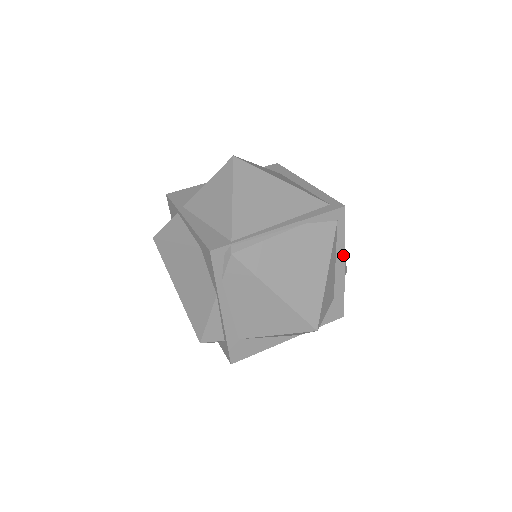
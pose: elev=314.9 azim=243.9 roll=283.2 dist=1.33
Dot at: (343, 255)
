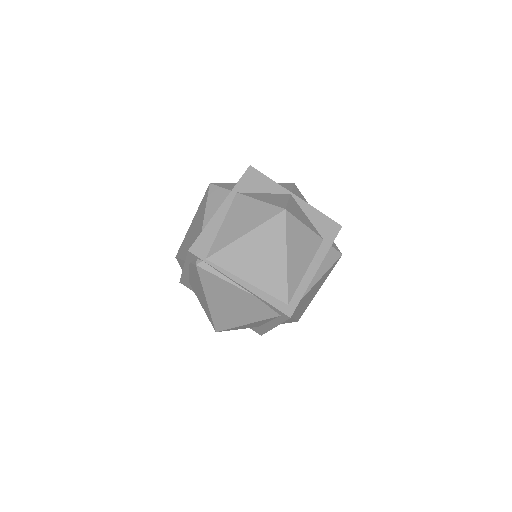
Dot at: (276, 325)
